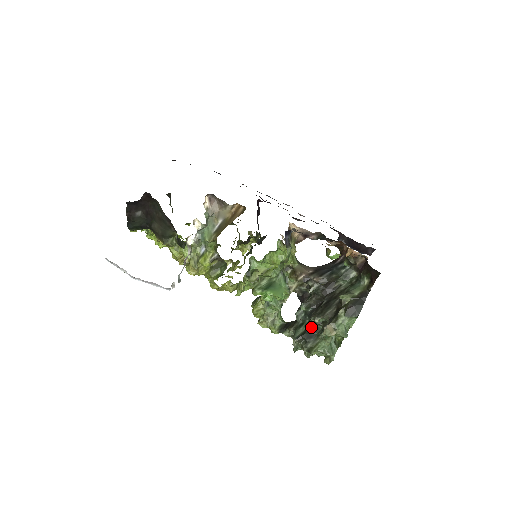
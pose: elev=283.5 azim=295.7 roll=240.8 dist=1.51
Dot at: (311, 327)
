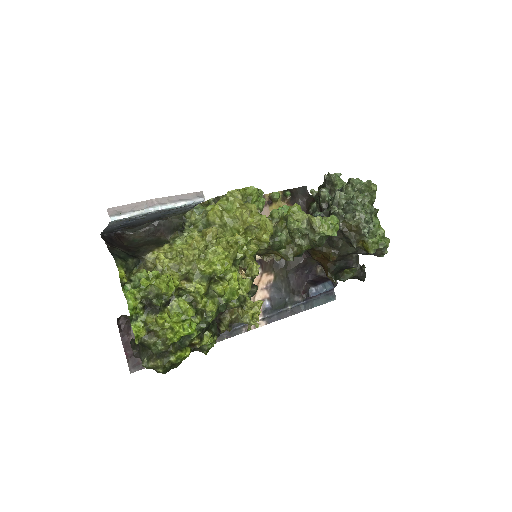
Dot at: occluded
